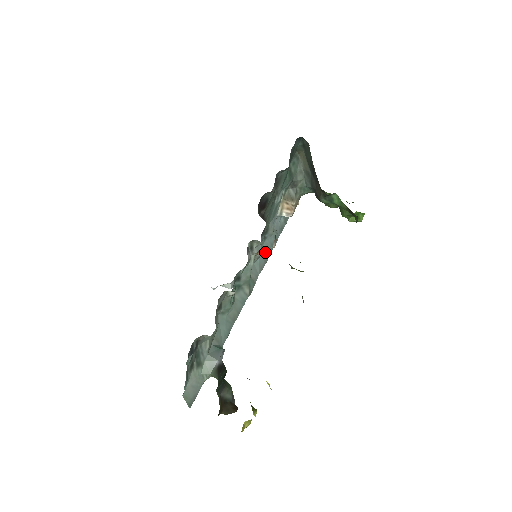
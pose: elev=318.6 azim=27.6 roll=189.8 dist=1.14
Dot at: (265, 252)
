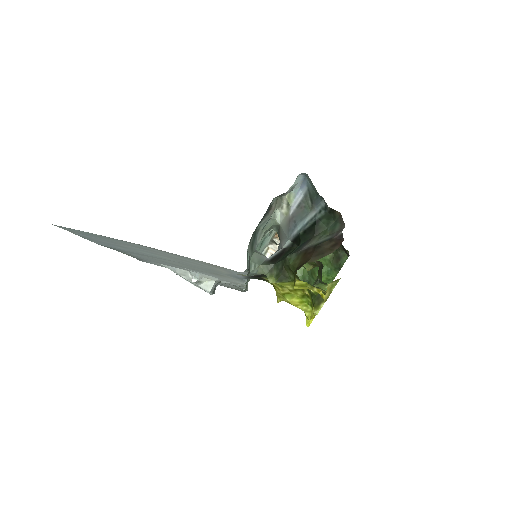
Dot at: occluded
